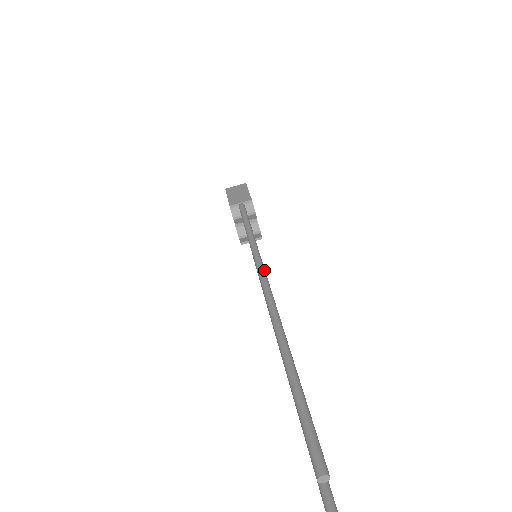
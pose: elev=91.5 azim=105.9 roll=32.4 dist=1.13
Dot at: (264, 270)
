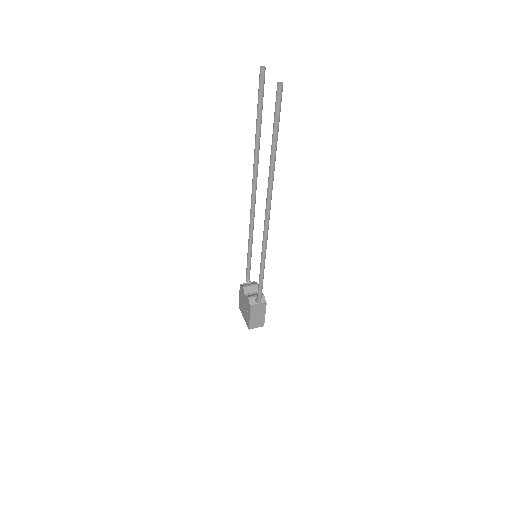
Dot at: (254, 204)
